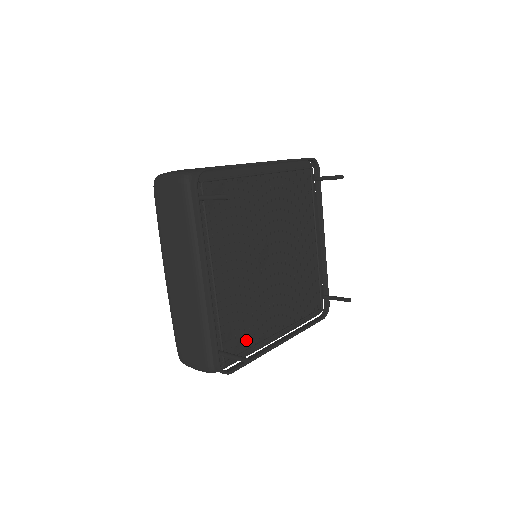
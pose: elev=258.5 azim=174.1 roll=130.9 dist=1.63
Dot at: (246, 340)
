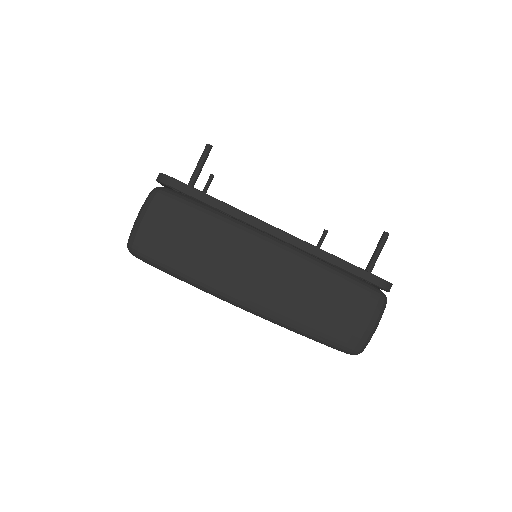
Dot at: occluded
